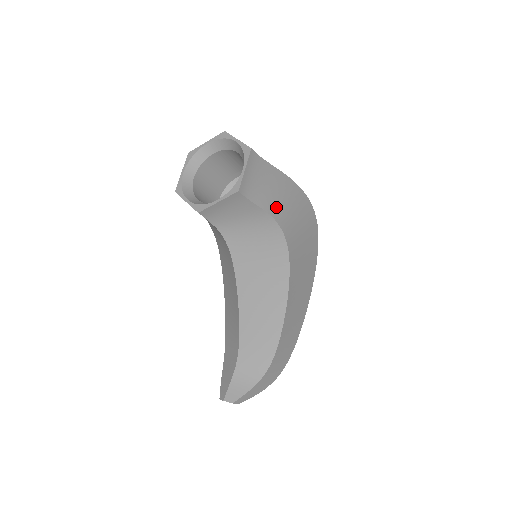
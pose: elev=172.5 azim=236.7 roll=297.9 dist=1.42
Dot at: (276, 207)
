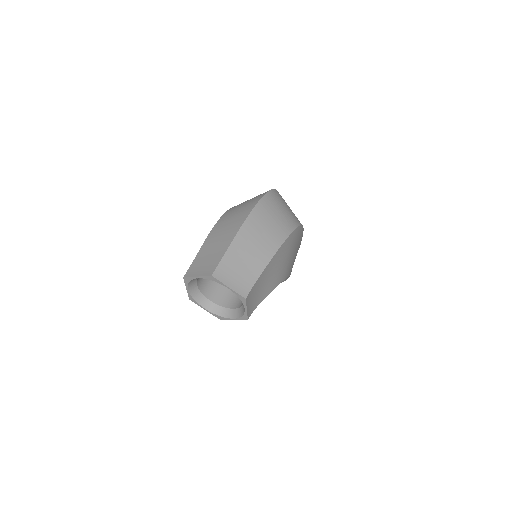
Dot at: (272, 283)
